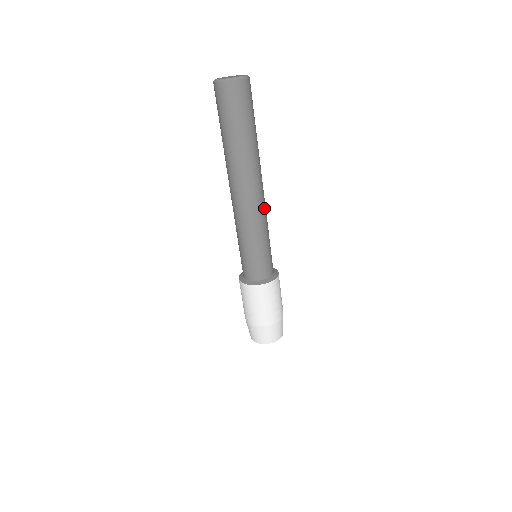
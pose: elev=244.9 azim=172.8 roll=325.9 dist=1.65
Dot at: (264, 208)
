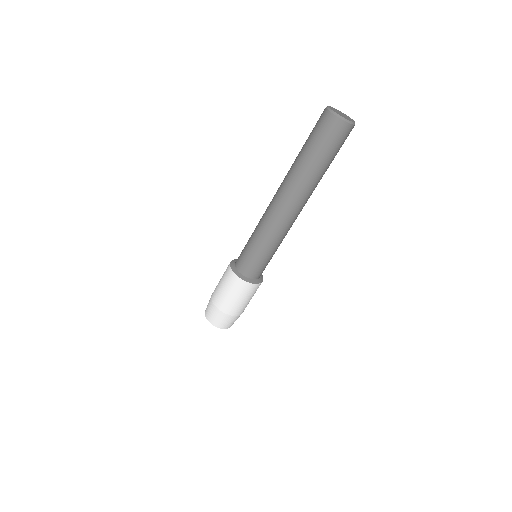
Dot at: (285, 226)
